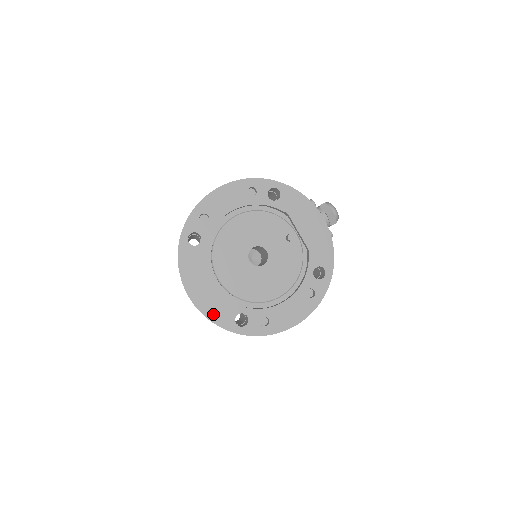
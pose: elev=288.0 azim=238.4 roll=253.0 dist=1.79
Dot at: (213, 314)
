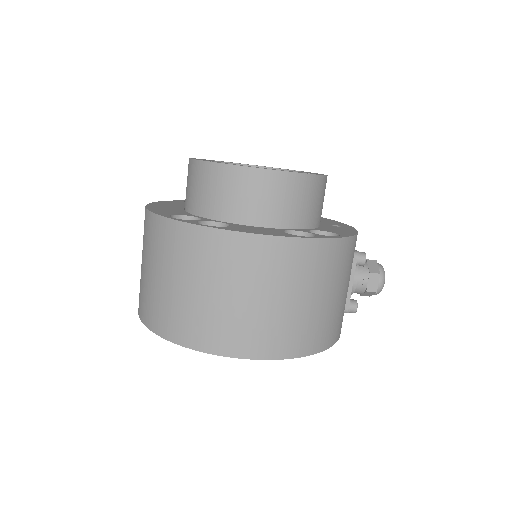
Dot at: occluded
